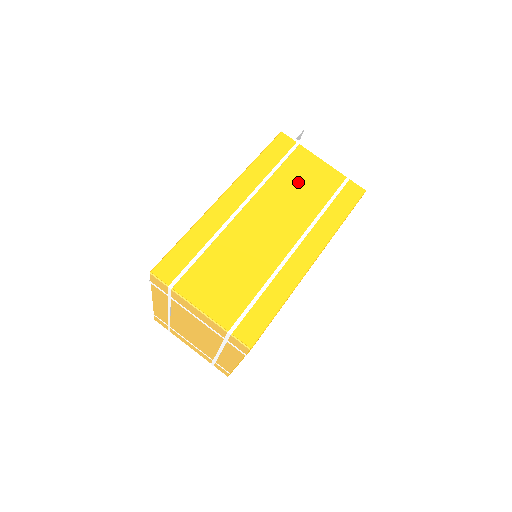
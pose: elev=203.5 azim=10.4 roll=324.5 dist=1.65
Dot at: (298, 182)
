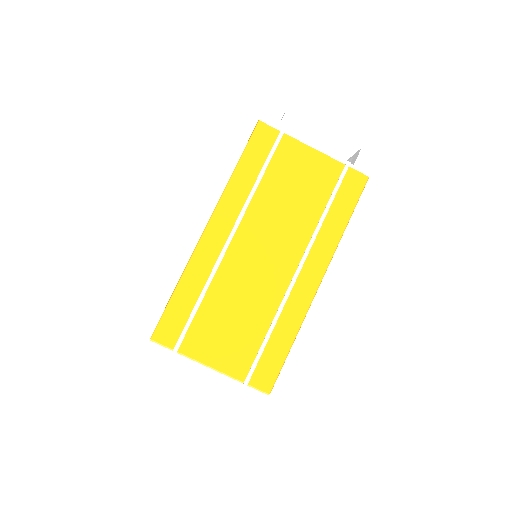
Dot at: (289, 187)
